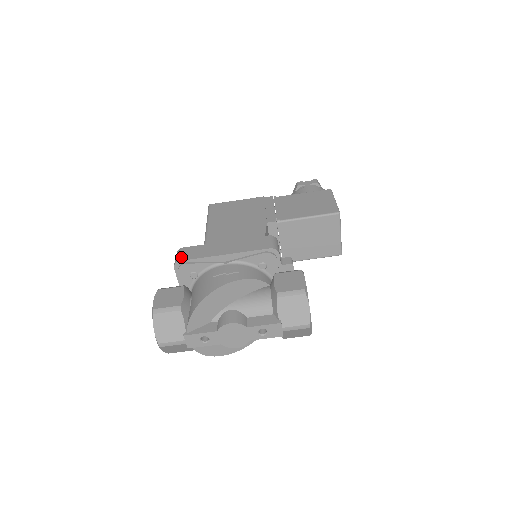
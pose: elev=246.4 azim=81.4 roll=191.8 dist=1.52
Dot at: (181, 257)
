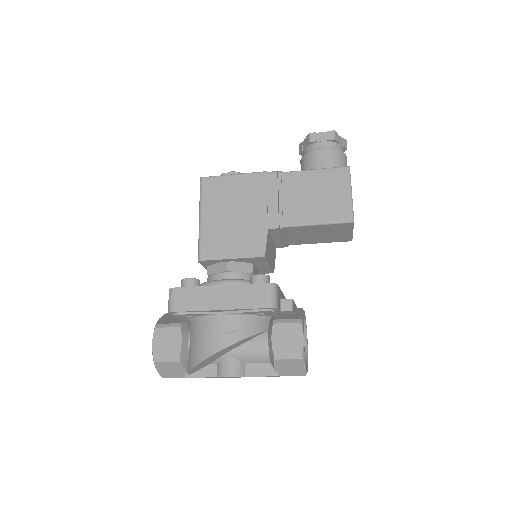
Dot at: (174, 306)
